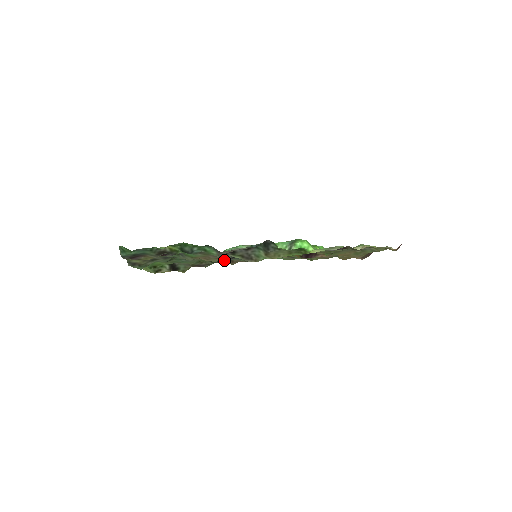
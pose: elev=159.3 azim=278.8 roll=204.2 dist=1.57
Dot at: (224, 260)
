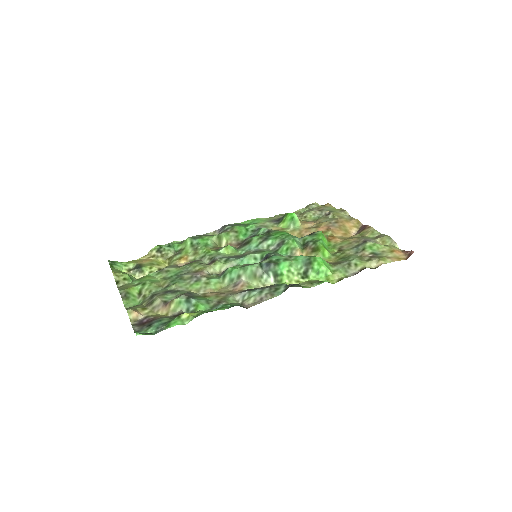
Dot at: occluded
